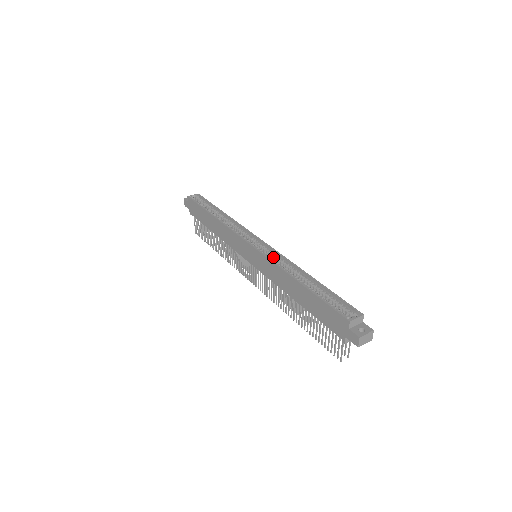
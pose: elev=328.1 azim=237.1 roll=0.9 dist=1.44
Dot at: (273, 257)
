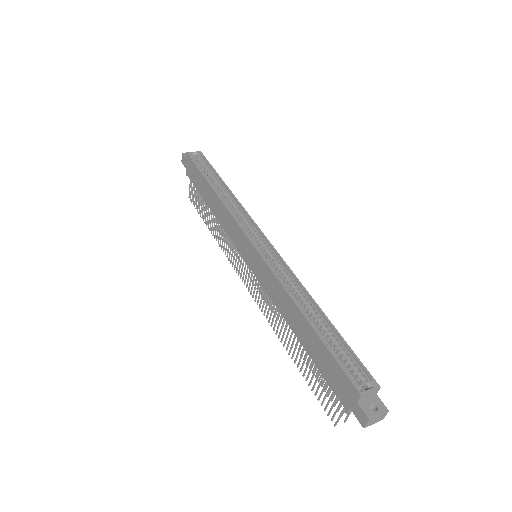
Dot at: (277, 267)
